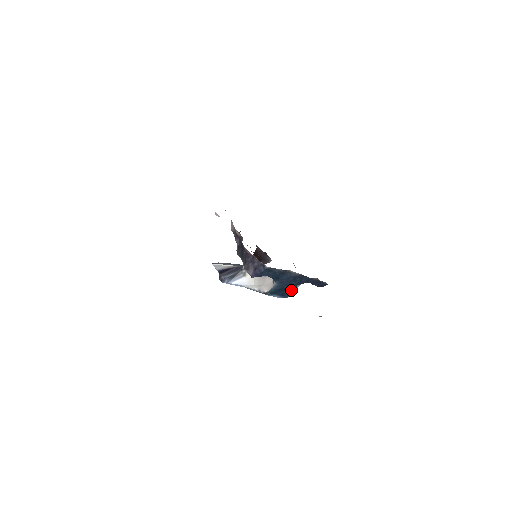
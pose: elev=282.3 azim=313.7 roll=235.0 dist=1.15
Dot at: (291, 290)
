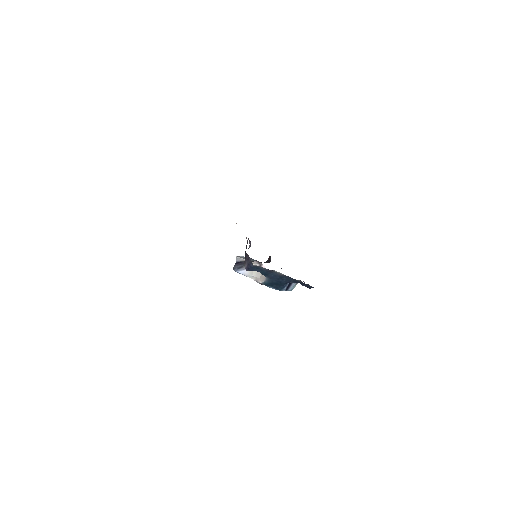
Dot at: (283, 286)
